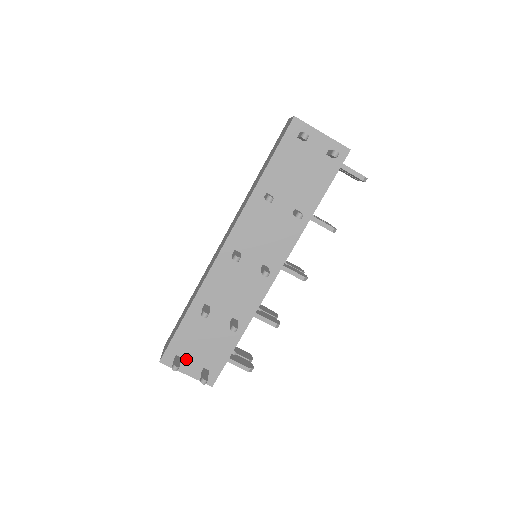
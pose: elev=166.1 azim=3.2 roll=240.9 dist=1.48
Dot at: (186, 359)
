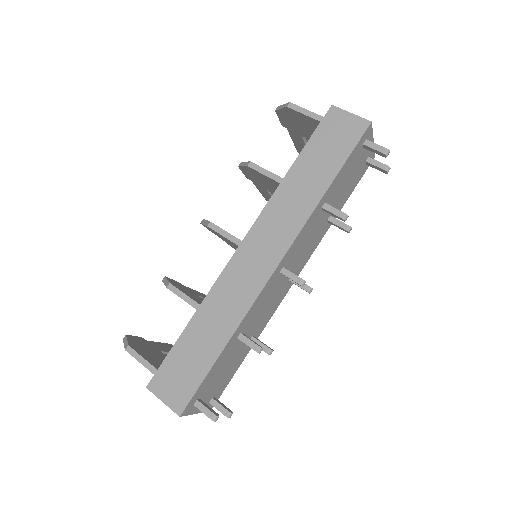
Dot at: (203, 398)
